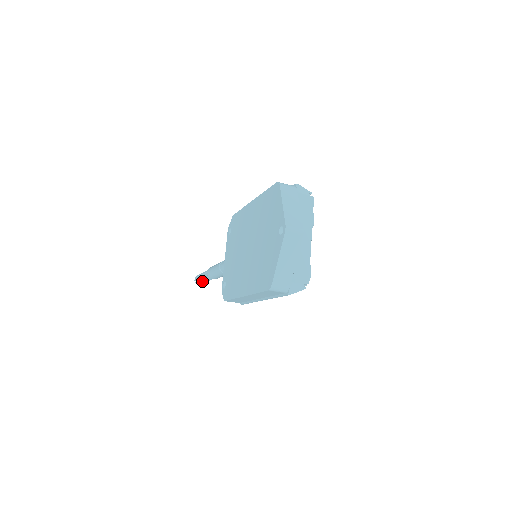
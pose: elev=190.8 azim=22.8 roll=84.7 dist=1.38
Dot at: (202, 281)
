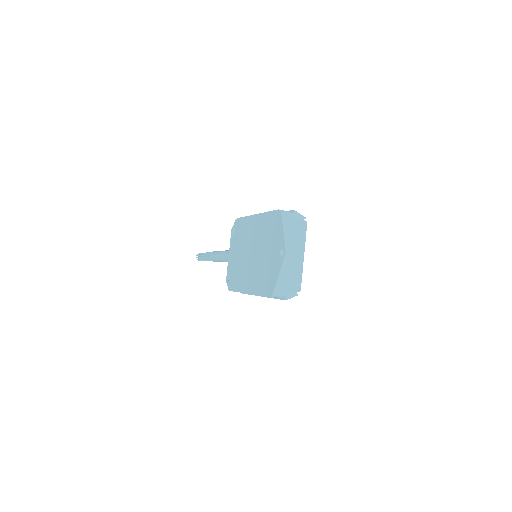
Dot at: (204, 260)
